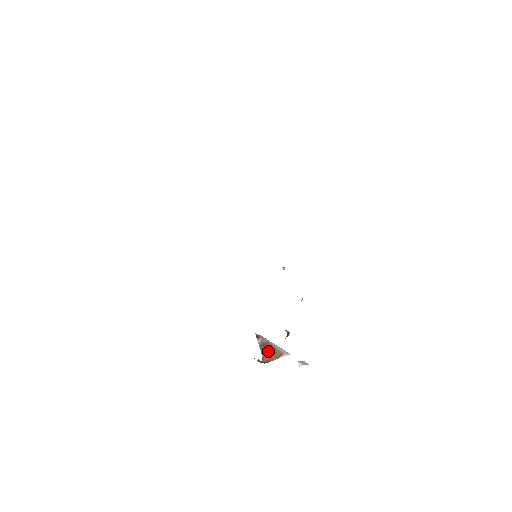
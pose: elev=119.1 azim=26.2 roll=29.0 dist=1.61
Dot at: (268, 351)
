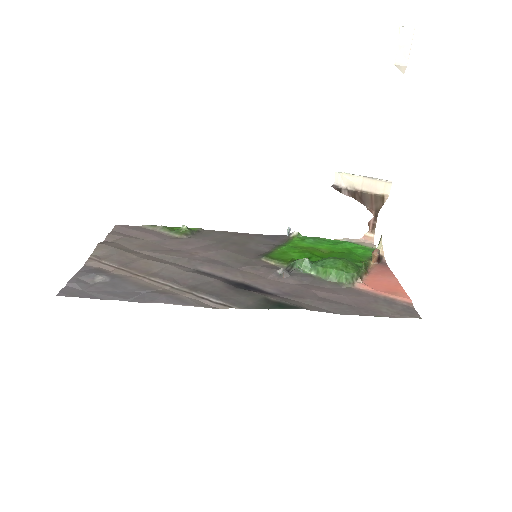
Dot at: (366, 201)
